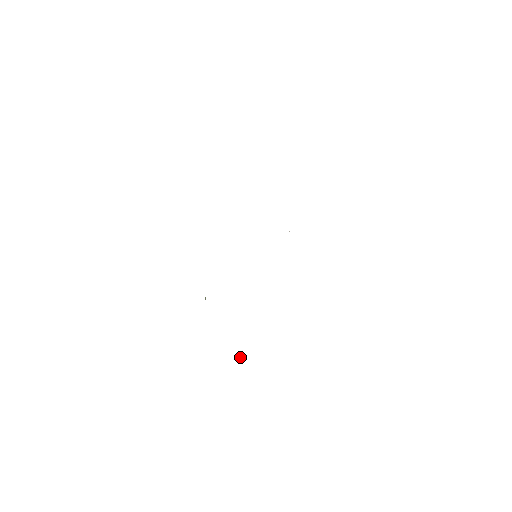
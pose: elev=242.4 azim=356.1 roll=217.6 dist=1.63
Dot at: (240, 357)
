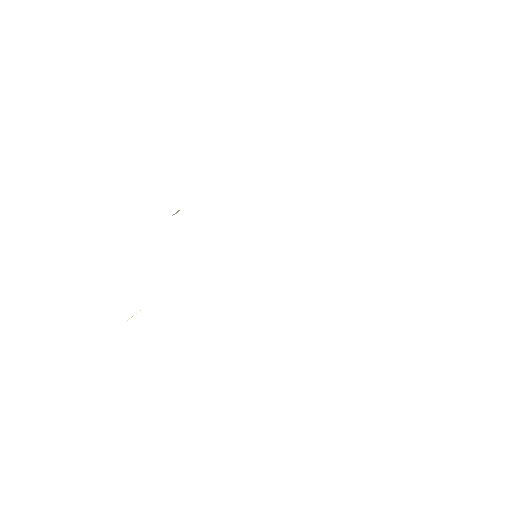
Dot at: occluded
